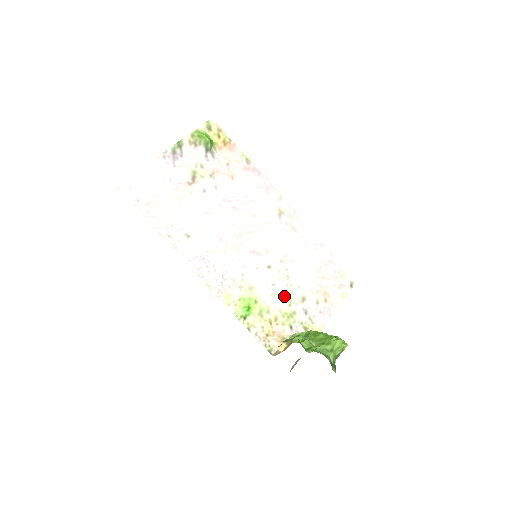
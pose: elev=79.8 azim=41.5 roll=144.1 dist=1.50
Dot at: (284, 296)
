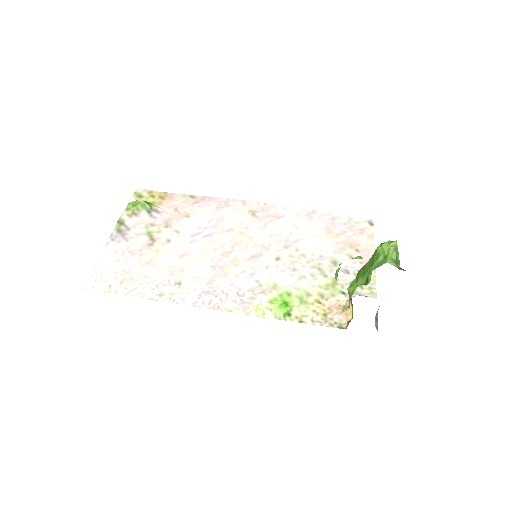
Dot at: (313, 272)
